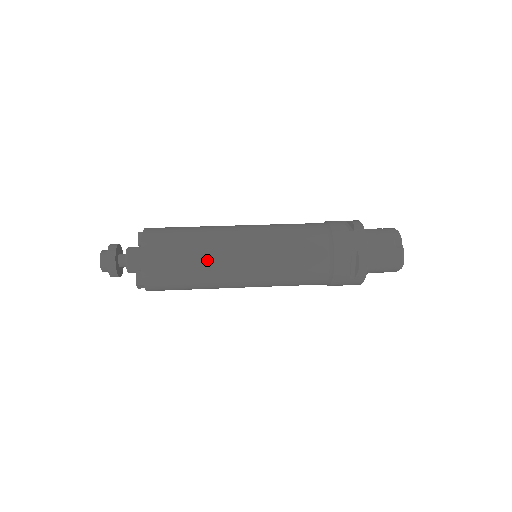
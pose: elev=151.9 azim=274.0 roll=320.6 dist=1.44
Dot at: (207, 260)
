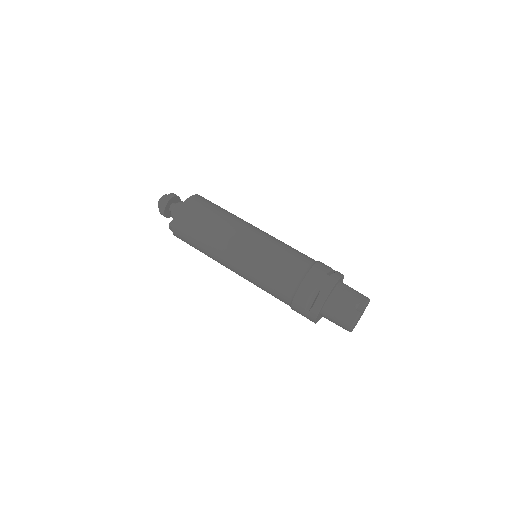
Dot at: (217, 233)
